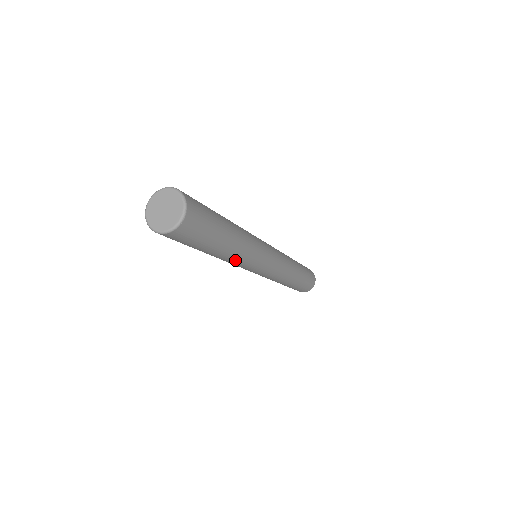
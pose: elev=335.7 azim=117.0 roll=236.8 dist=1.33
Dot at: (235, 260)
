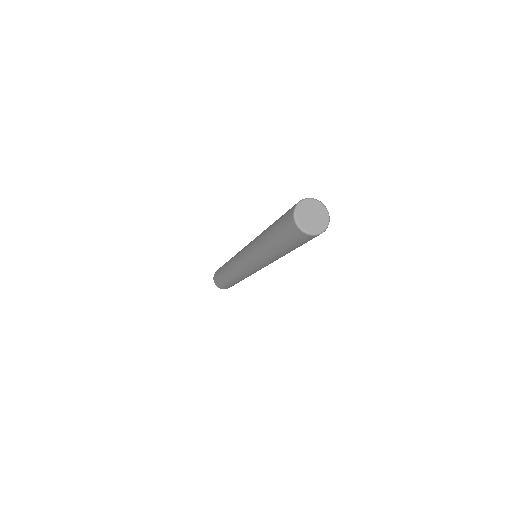
Dot at: occluded
